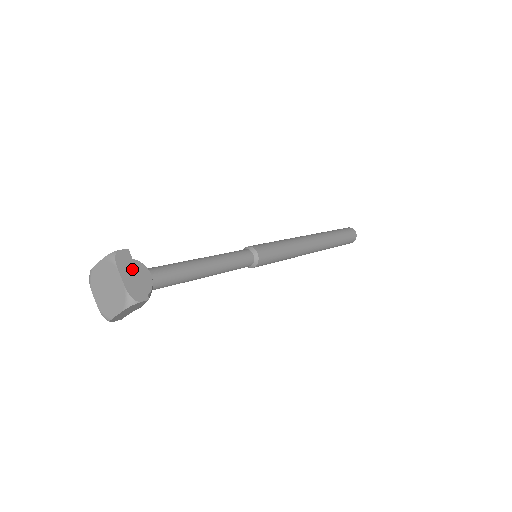
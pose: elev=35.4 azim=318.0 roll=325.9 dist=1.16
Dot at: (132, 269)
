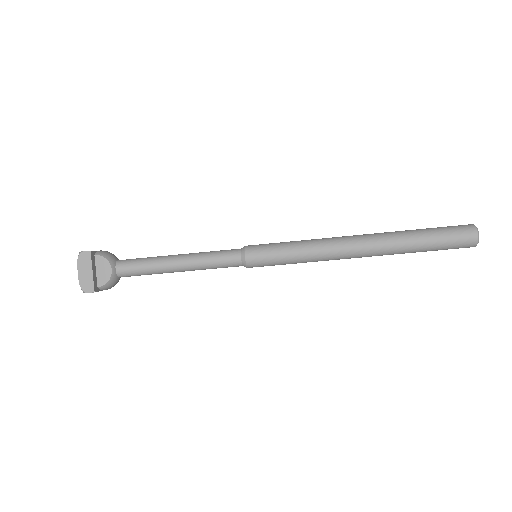
Dot at: (88, 267)
